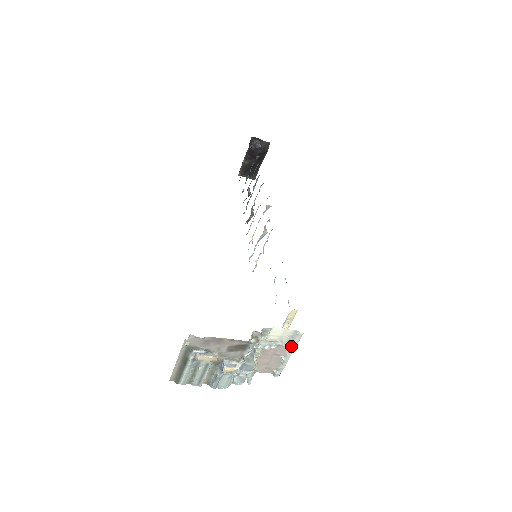
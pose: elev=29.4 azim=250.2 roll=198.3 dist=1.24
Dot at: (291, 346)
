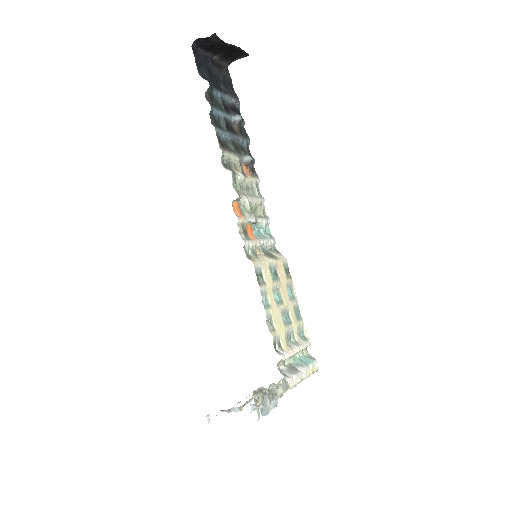
Dot at: (295, 384)
